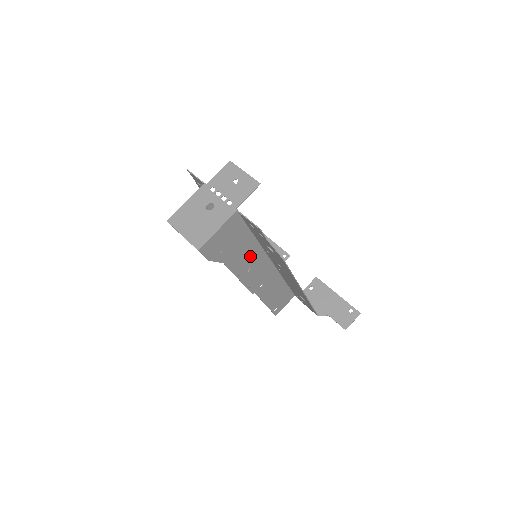
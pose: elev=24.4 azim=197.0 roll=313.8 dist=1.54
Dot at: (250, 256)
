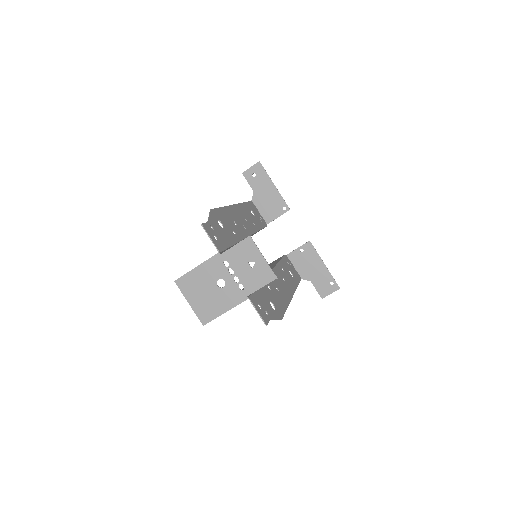
Dot at: occluded
